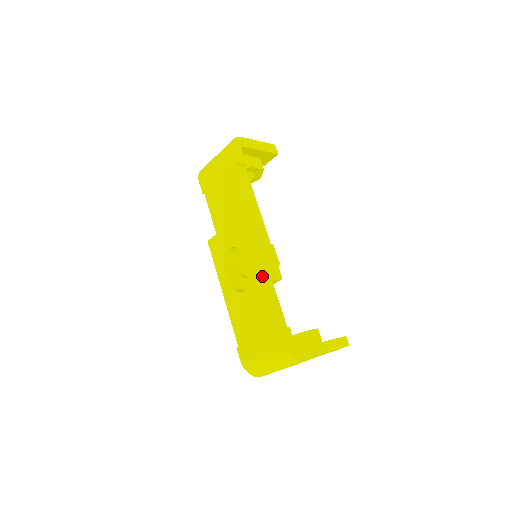
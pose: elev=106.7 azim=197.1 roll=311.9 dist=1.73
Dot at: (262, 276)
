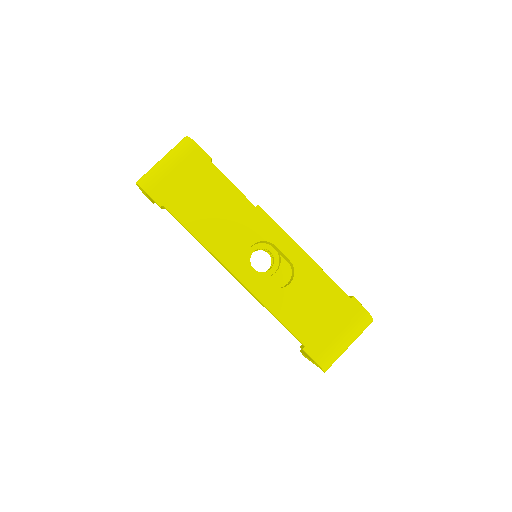
Dot at: (309, 257)
